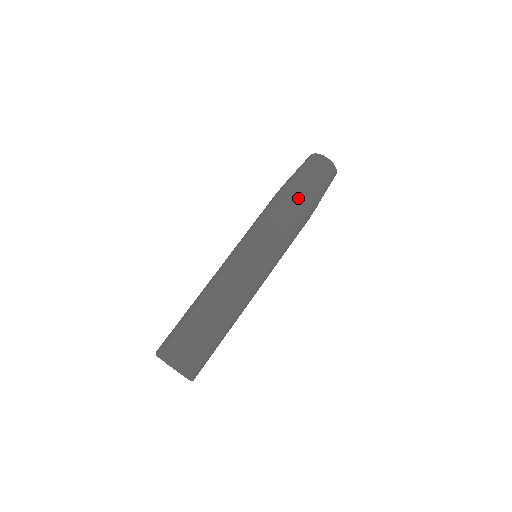
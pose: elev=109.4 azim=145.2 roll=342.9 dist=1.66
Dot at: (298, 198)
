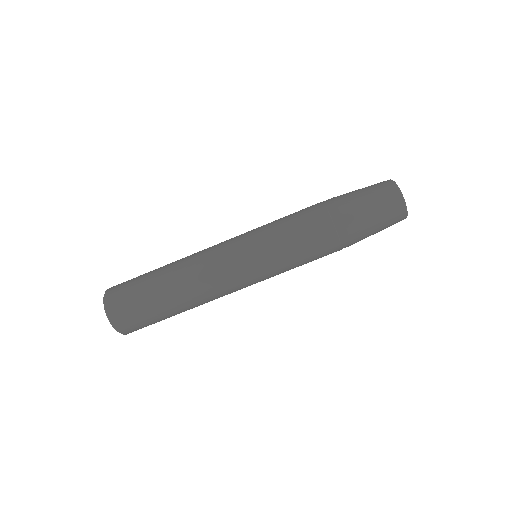
Dot at: (337, 236)
